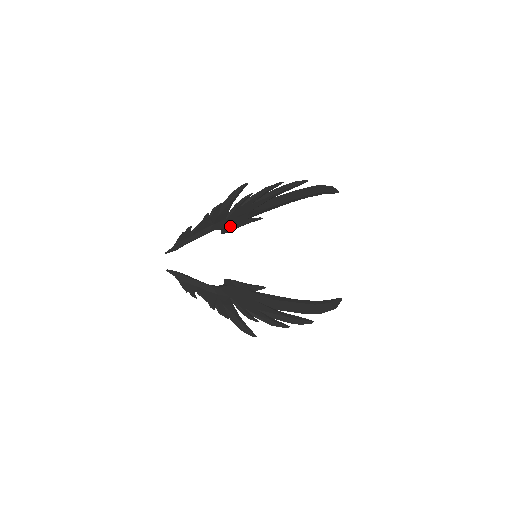
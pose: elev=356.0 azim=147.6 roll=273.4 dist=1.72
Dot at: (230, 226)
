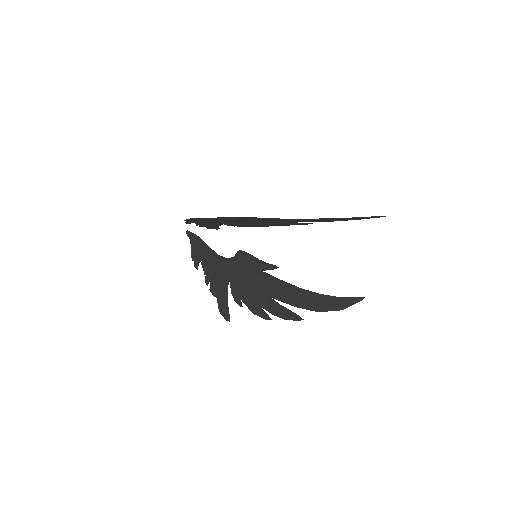
Dot at: occluded
